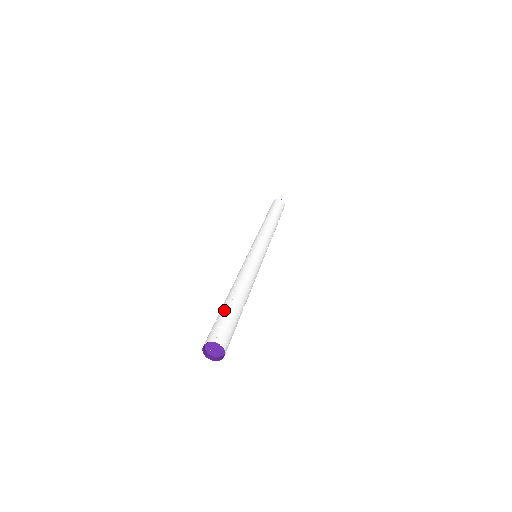
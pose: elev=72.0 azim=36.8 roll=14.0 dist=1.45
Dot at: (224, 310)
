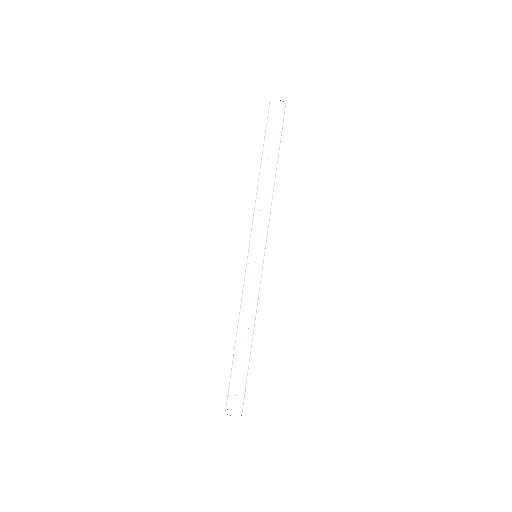
Dot at: (231, 371)
